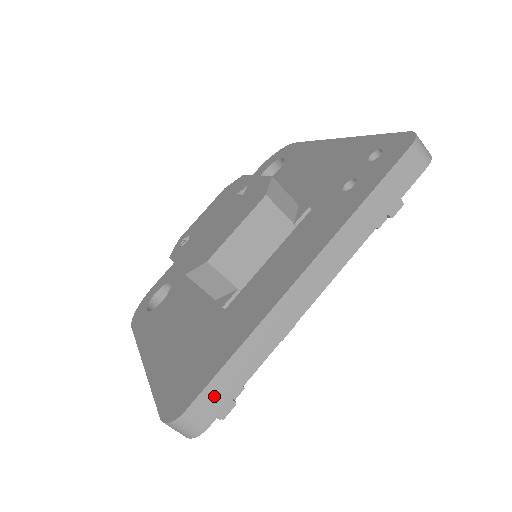
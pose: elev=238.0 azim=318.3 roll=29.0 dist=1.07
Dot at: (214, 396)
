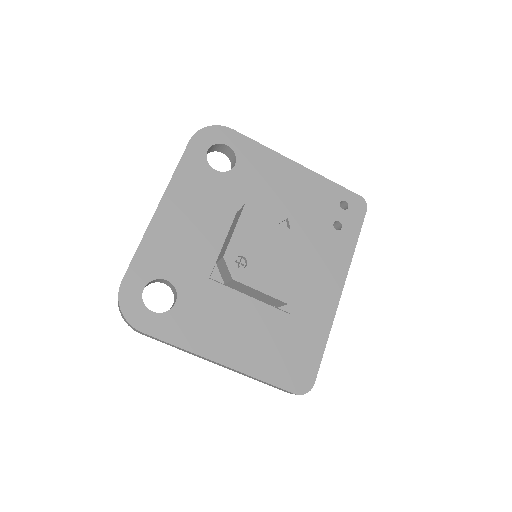
Dot at: occluded
